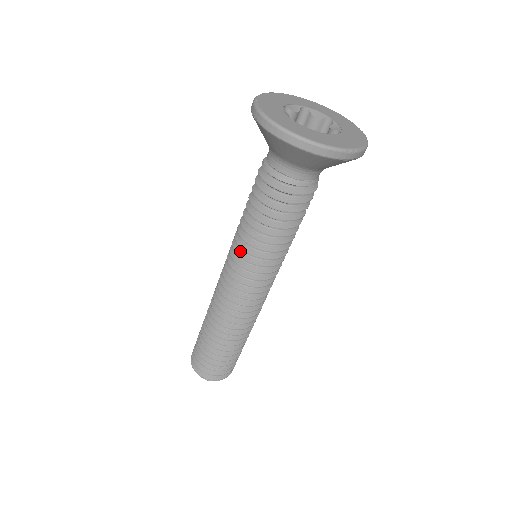
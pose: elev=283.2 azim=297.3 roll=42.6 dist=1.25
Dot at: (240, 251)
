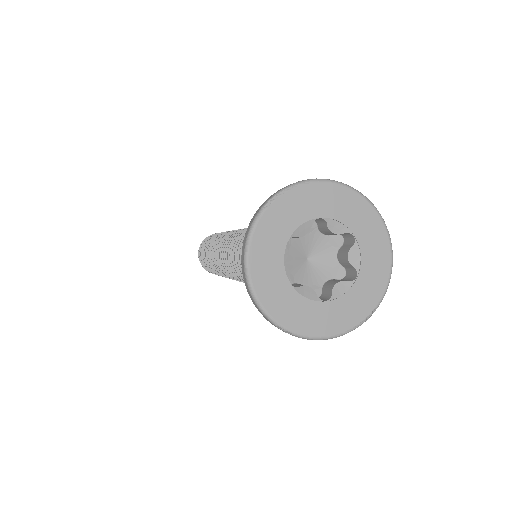
Dot at: occluded
